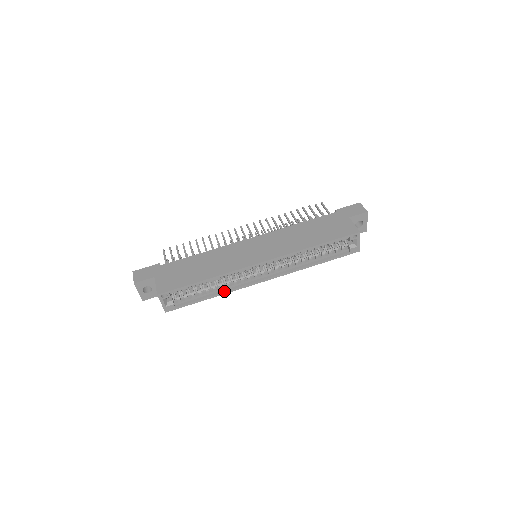
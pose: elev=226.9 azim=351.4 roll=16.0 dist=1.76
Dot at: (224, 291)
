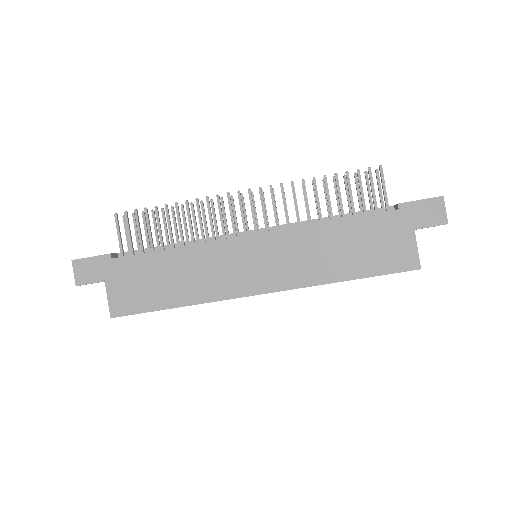
Dot at: occluded
